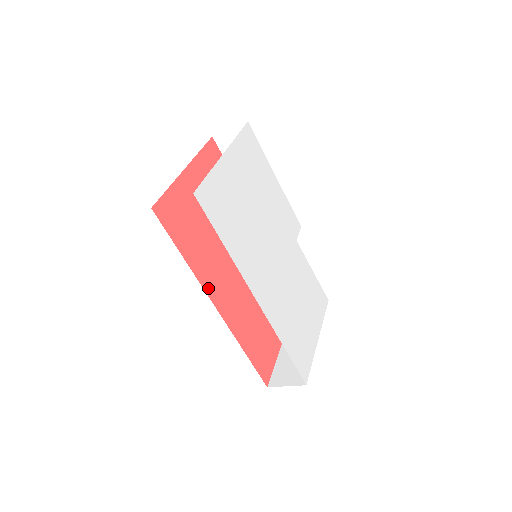
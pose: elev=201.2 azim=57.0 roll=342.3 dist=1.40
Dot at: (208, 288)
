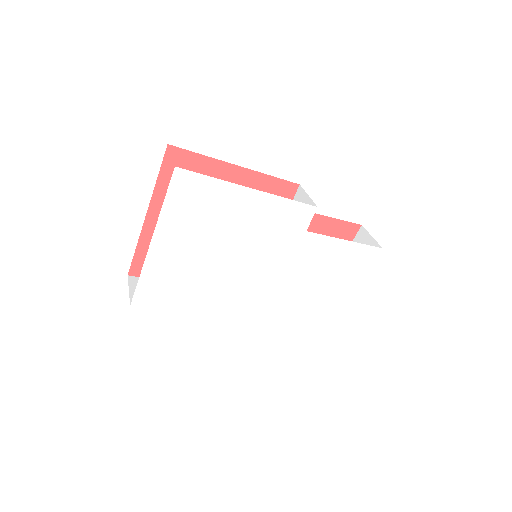
Dot at: occluded
